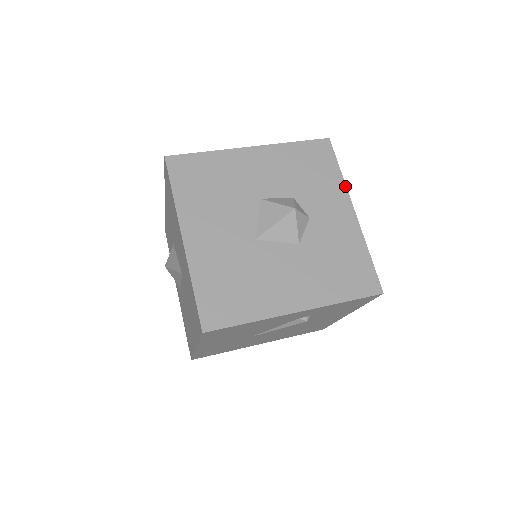
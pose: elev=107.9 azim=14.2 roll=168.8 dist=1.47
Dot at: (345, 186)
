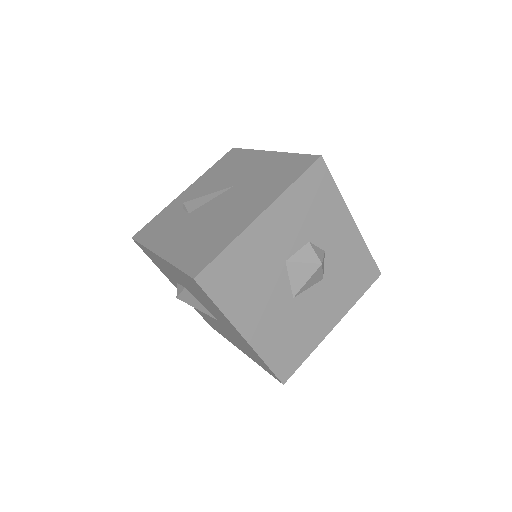
Dot at: (343, 201)
